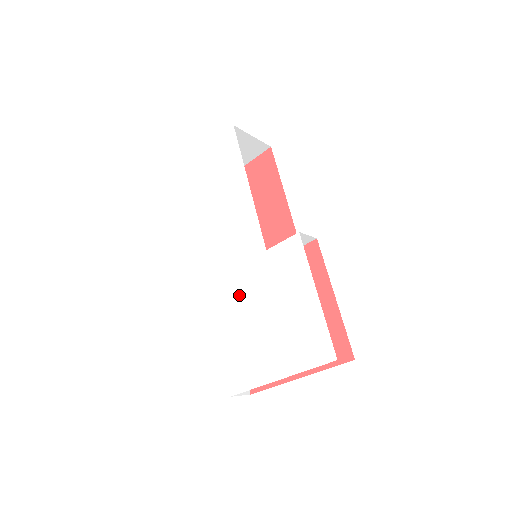
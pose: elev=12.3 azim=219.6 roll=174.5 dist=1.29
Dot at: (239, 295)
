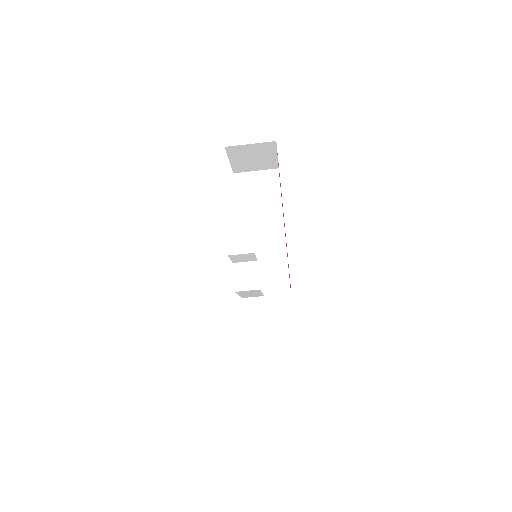
Dot at: occluded
